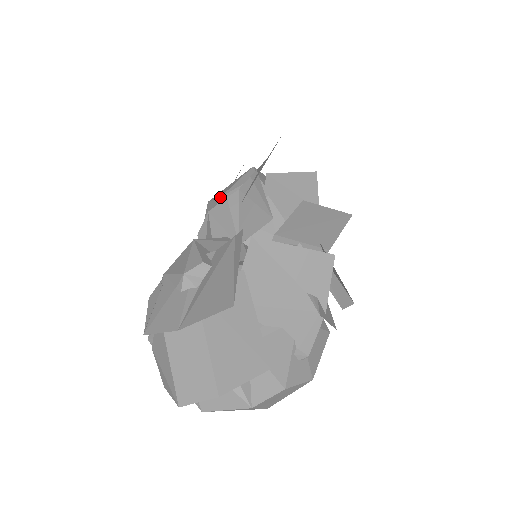
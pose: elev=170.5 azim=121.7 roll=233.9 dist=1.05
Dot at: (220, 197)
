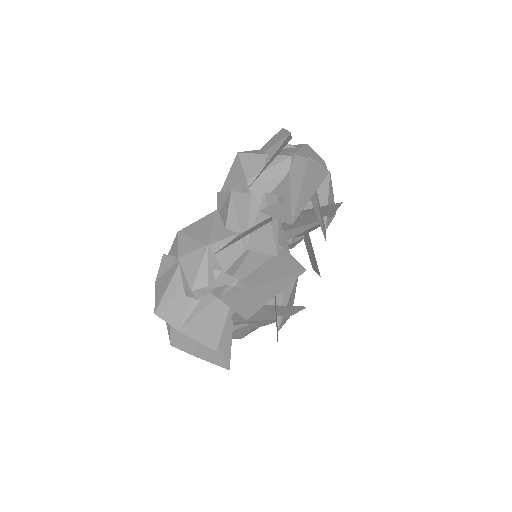
Dot at: (247, 180)
